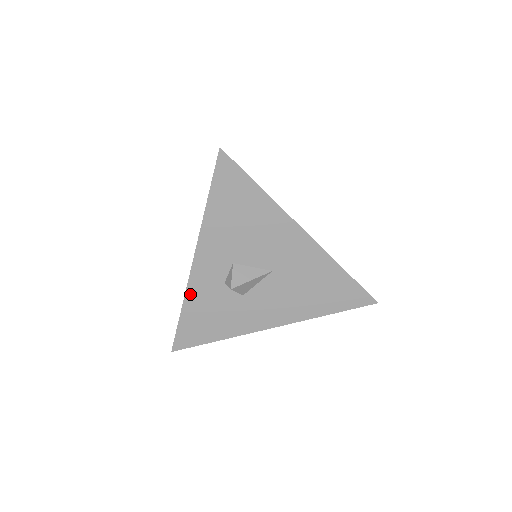
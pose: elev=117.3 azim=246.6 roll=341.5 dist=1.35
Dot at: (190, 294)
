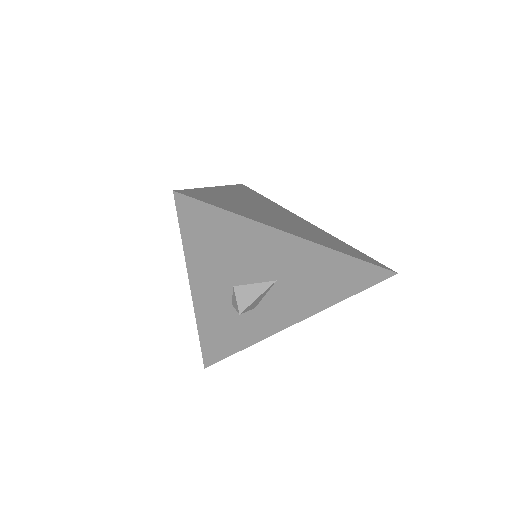
Dot at: (202, 323)
